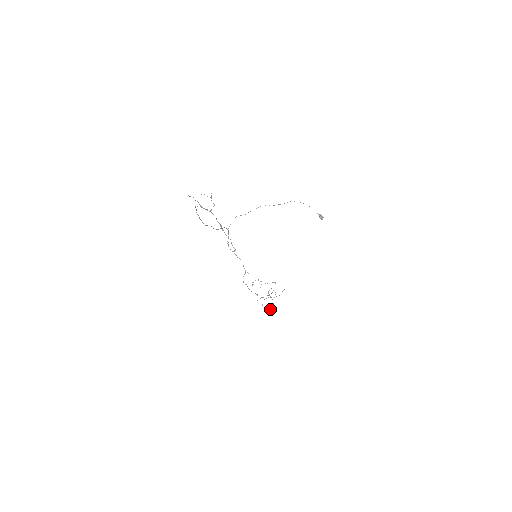
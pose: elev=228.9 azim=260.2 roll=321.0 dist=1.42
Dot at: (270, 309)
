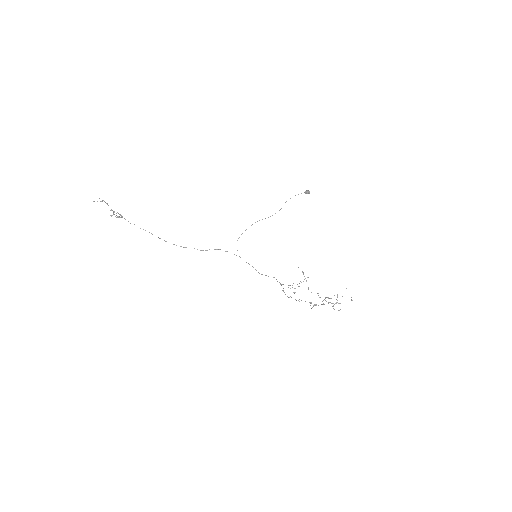
Dot at: (316, 304)
